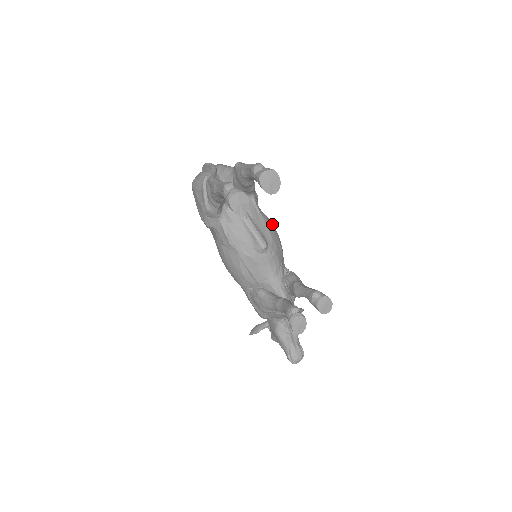
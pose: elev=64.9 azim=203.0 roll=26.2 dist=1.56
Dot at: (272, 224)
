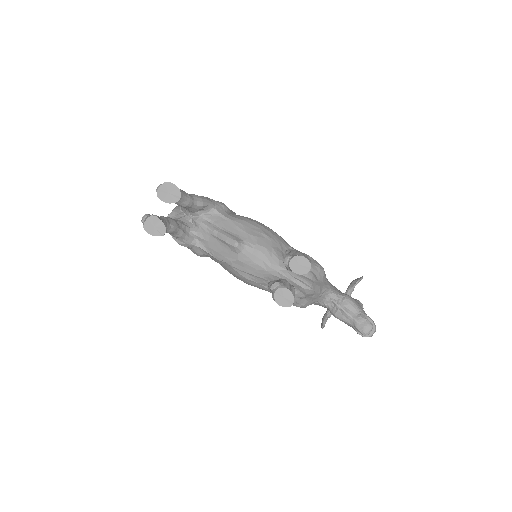
Dot at: (249, 220)
